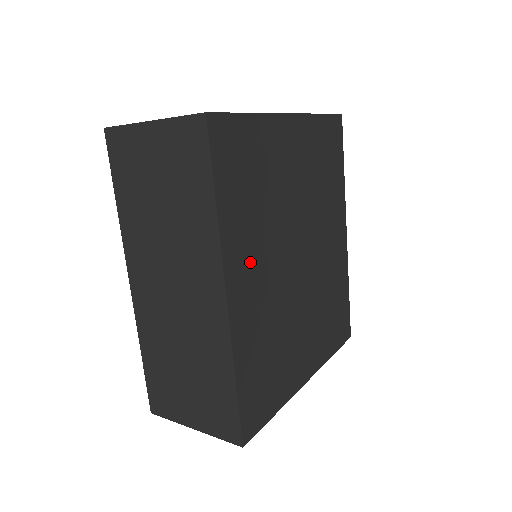
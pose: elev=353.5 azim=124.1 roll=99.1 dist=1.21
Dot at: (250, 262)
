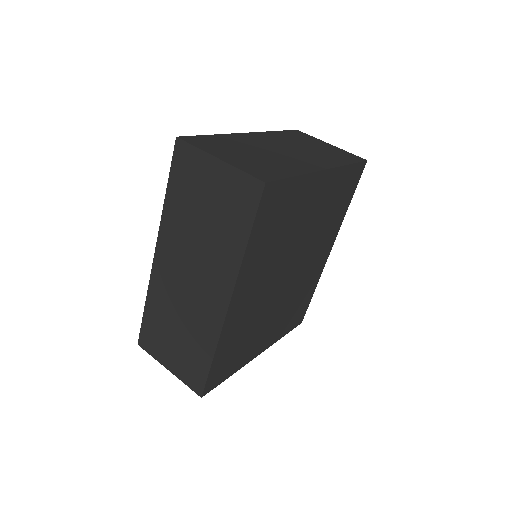
Dot at: (254, 281)
